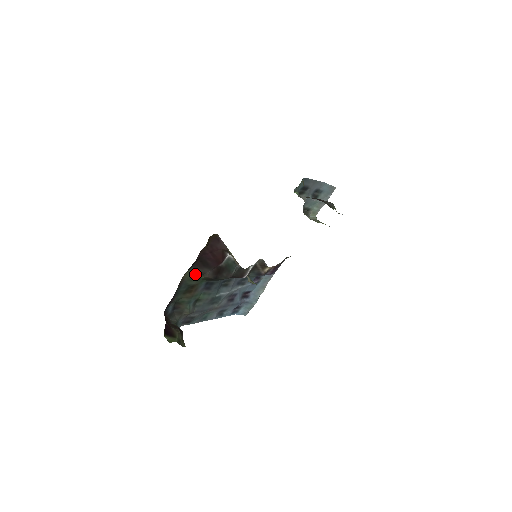
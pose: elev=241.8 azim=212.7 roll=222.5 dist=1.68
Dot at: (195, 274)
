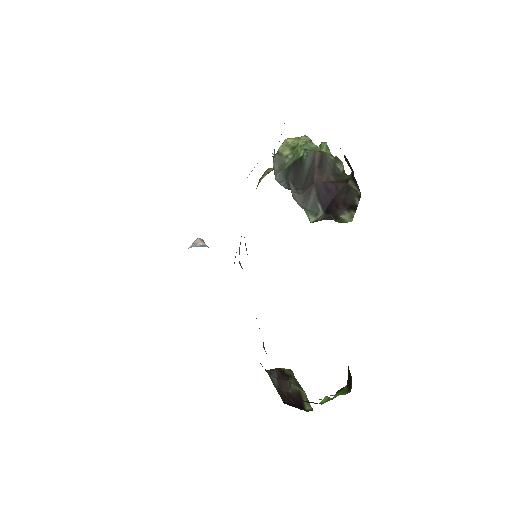
Dot at: occluded
